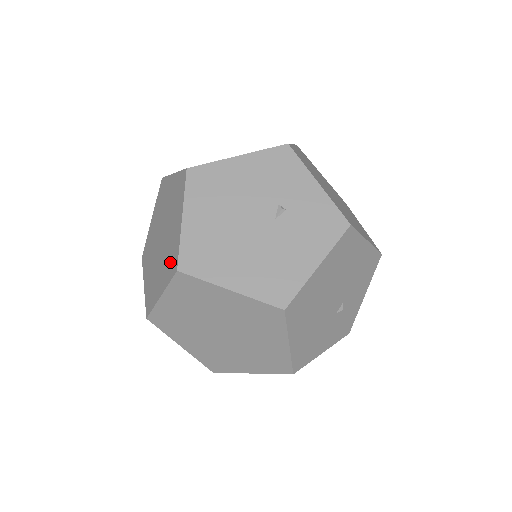
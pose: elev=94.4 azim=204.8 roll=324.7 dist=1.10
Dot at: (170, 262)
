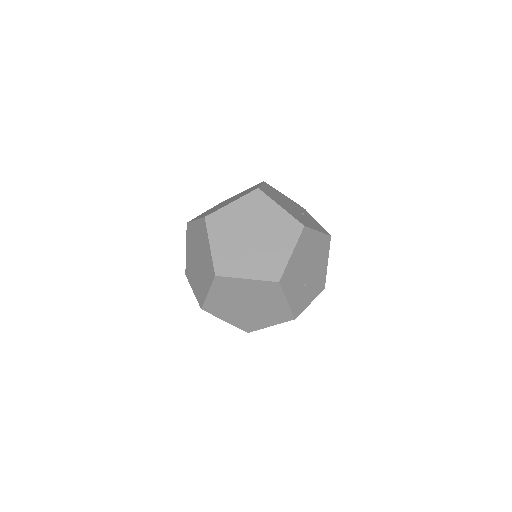
Dot at: (246, 193)
